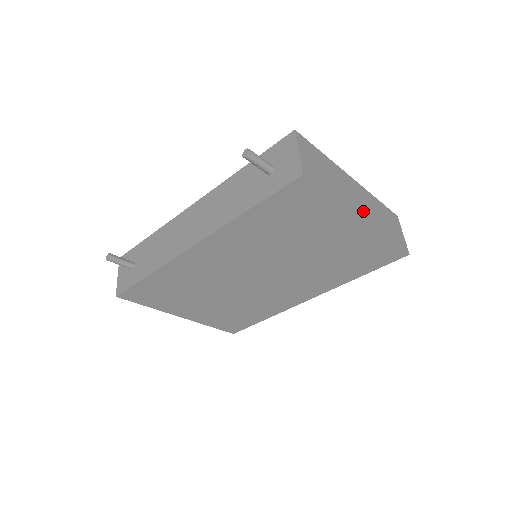
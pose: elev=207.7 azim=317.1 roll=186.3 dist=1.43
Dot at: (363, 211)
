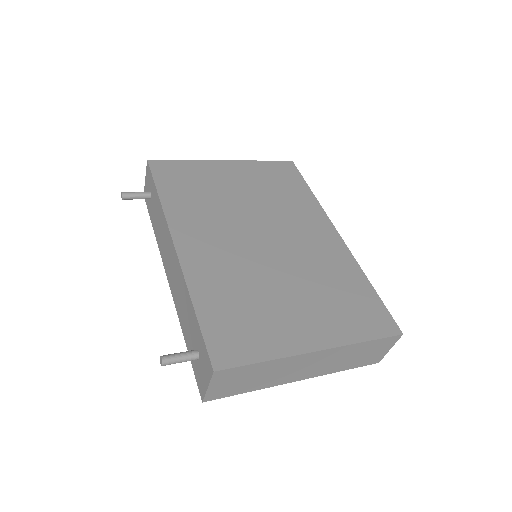
Dot at: (307, 373)
